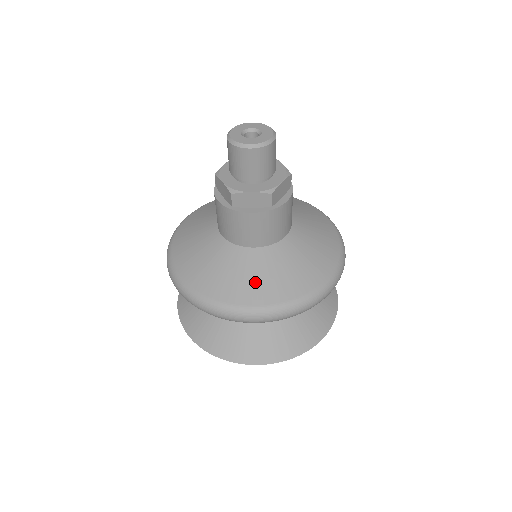
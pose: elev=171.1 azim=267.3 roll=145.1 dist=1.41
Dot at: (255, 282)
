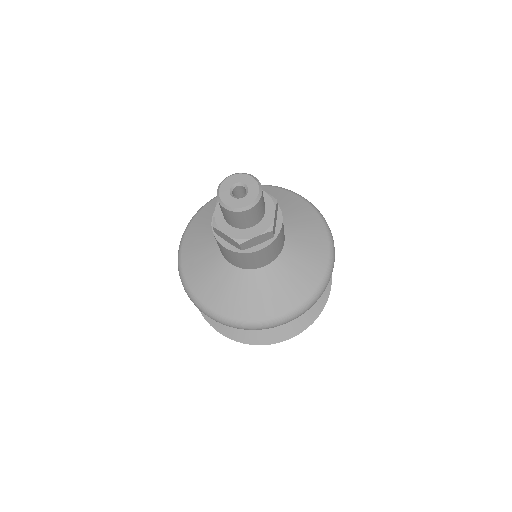
Dot at: (218, 291)
